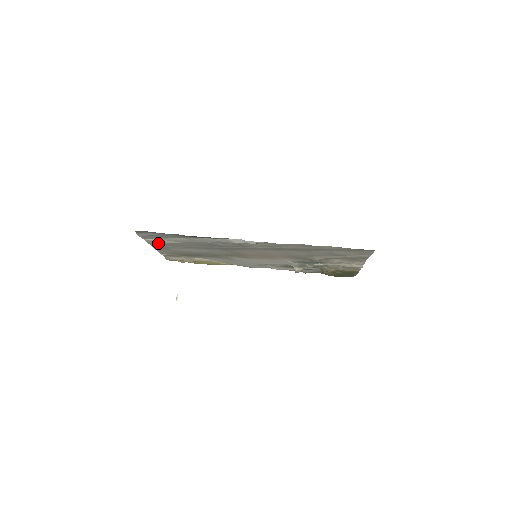
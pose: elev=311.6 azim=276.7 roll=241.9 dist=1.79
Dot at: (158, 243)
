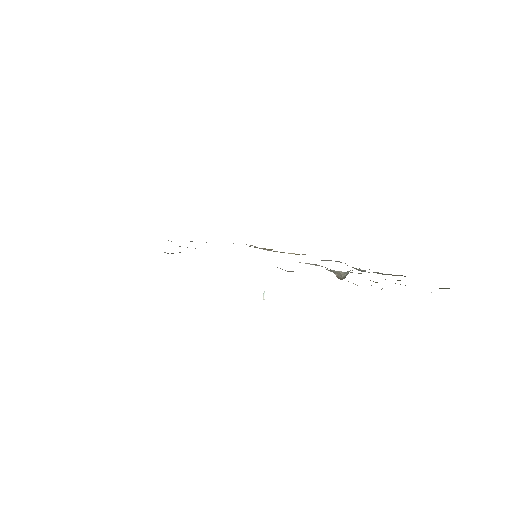
Dot at: occluded
